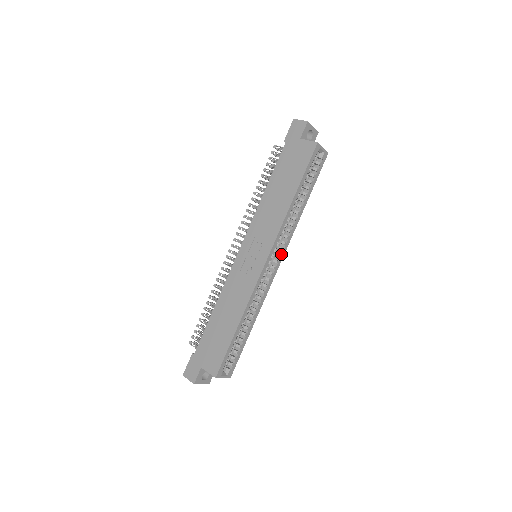
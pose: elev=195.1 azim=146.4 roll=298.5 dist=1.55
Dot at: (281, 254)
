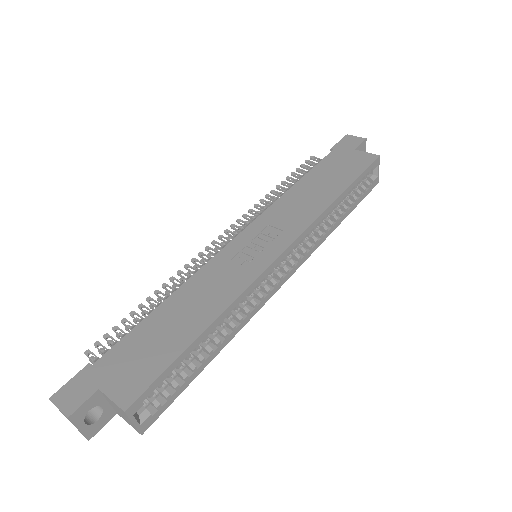
Dot at: (295, 264)
